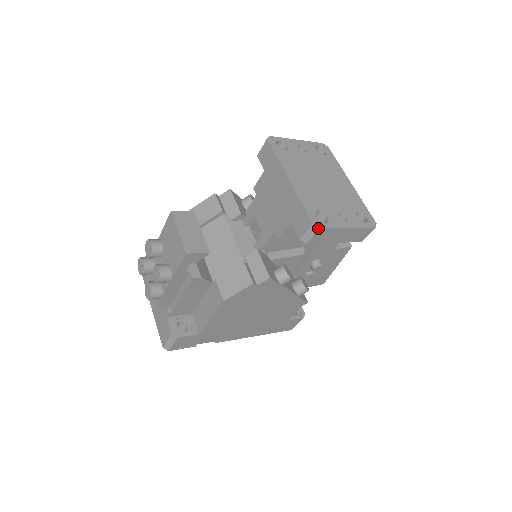
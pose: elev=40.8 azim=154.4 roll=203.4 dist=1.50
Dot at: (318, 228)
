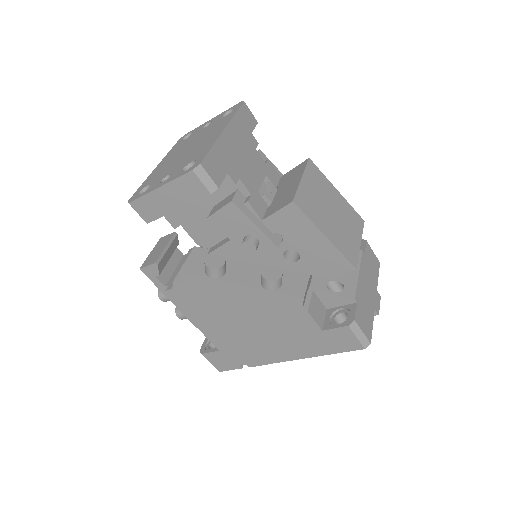
Dot at: occluded
